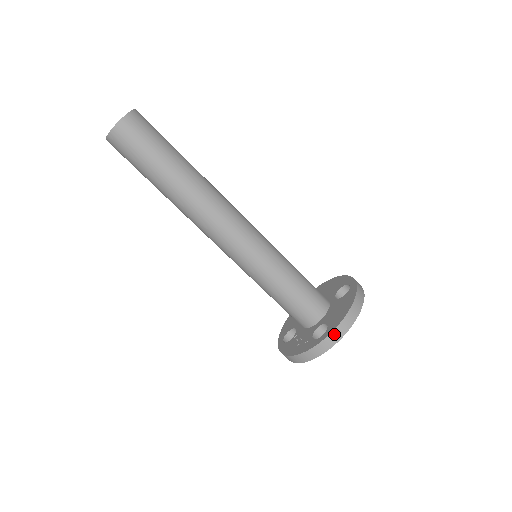
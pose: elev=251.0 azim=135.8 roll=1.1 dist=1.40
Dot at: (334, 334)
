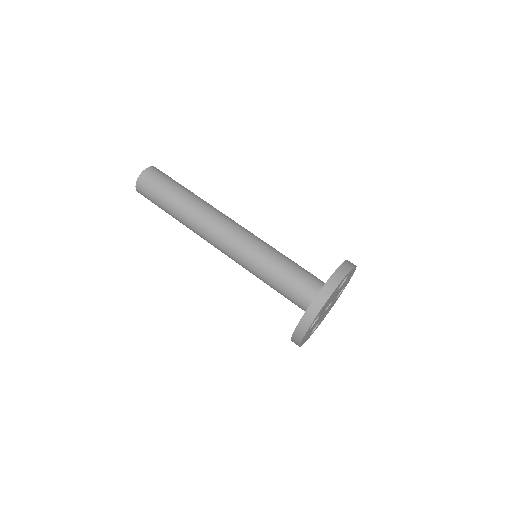
Dot at: (347, 263)
